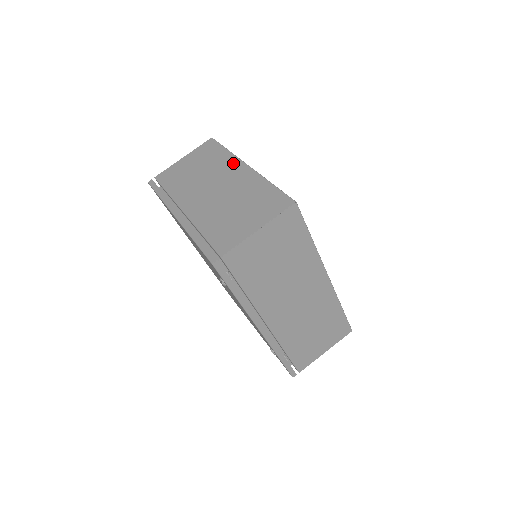
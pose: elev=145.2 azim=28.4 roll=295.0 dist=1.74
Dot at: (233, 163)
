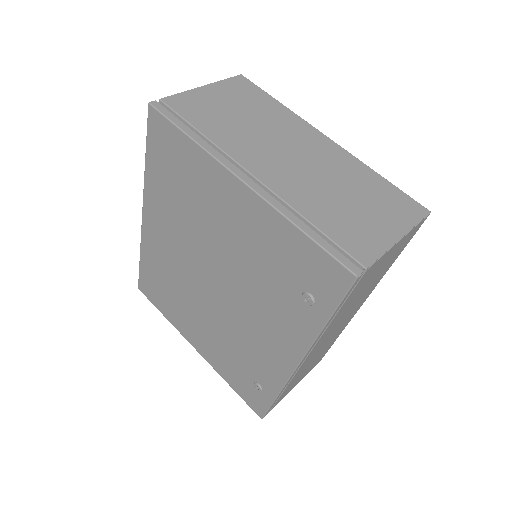
Dot at: (302, 126)
